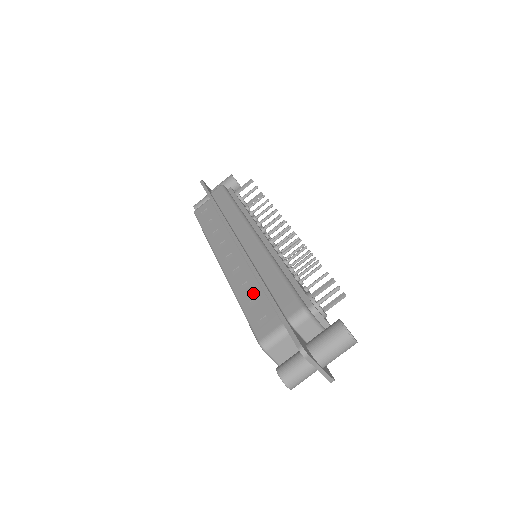
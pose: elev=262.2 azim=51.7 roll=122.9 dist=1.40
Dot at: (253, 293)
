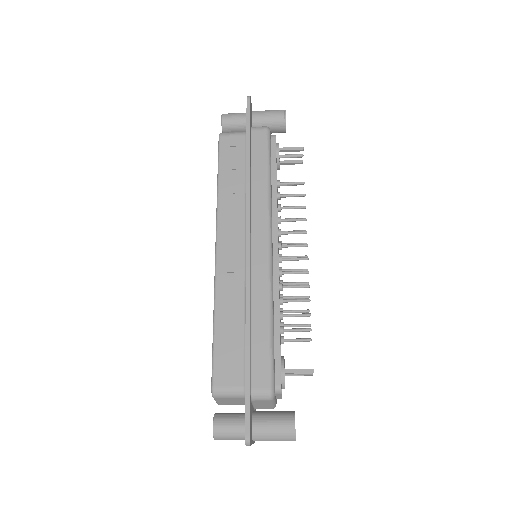
Dot at: (233, 323)
